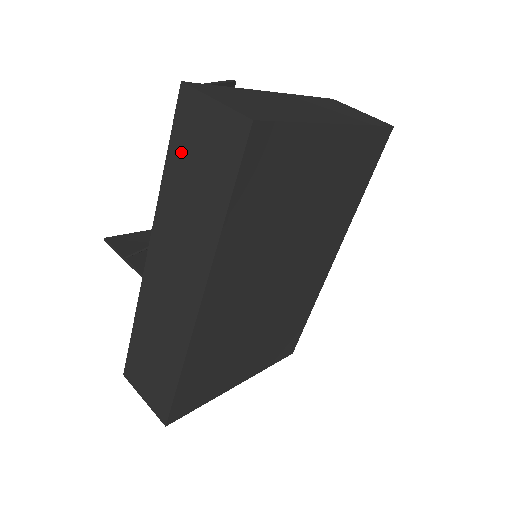
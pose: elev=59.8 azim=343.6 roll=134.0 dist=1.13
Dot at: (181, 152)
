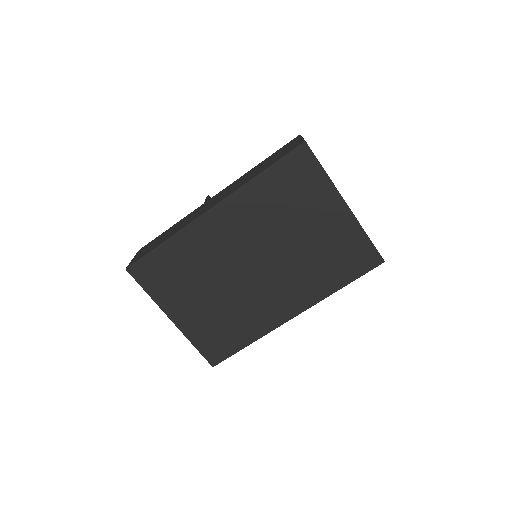
Dot at: (273, 155)
